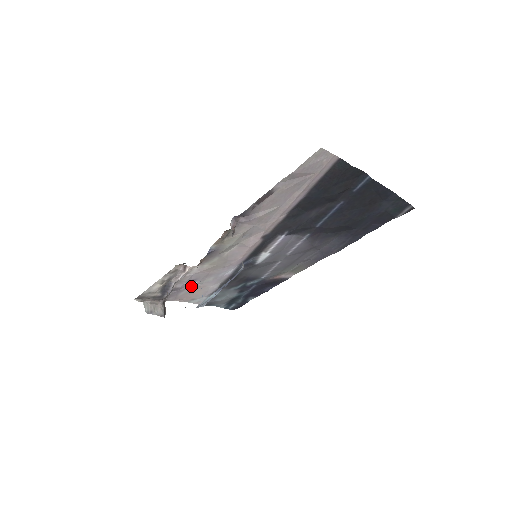
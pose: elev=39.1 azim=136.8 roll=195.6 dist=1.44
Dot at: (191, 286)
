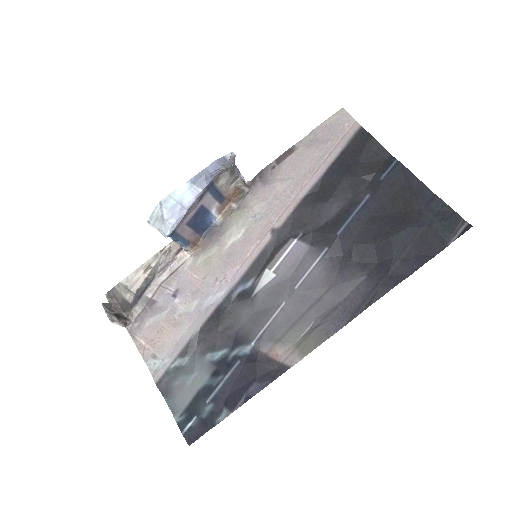
Dot at: (167, 310)
